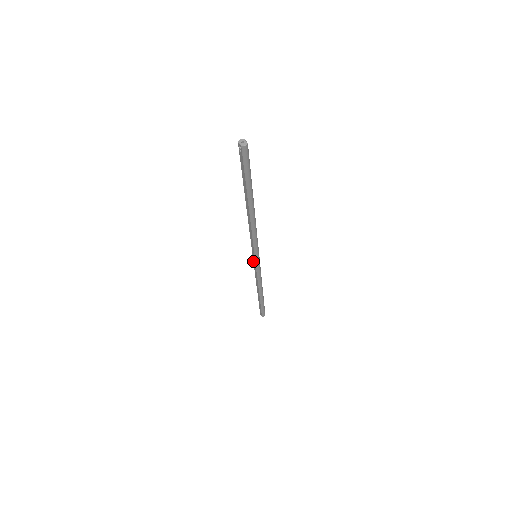
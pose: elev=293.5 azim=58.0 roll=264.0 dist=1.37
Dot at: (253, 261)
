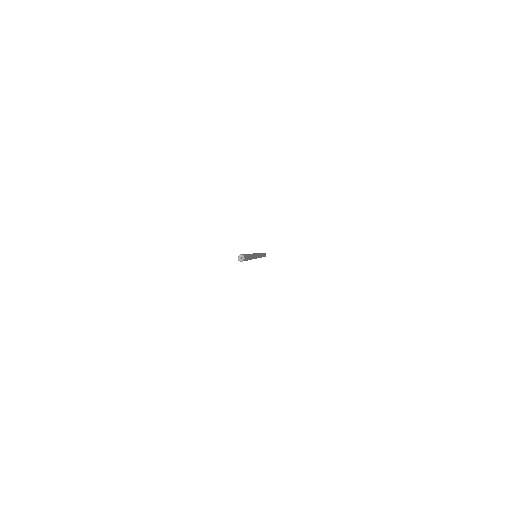
Dot at: occluded
